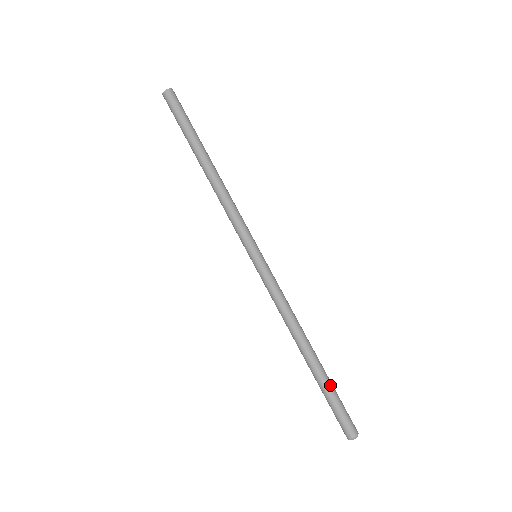
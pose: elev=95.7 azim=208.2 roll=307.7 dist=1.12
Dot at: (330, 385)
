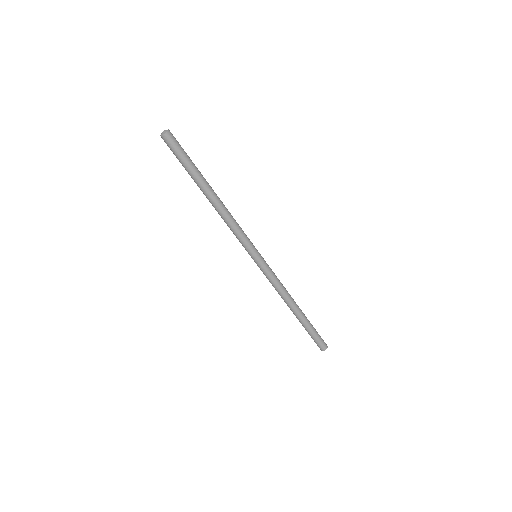
Dot at: (311, 324)
